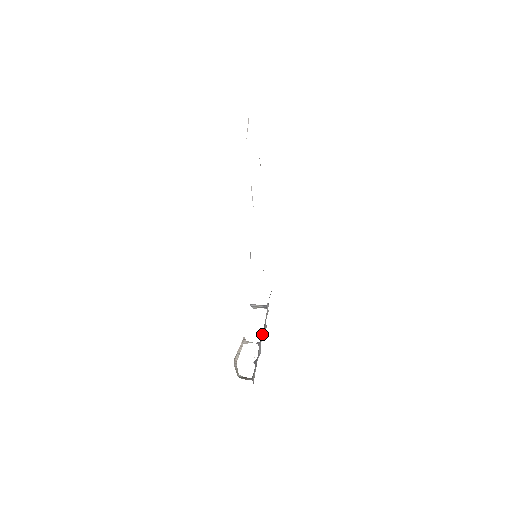
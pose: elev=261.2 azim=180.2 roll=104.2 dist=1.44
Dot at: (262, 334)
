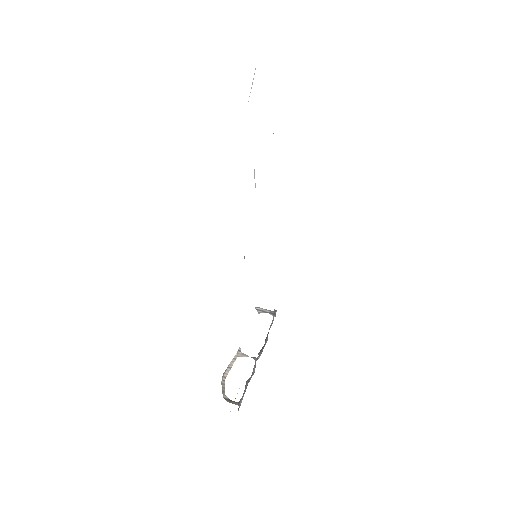
Dot at: (262, 347)
